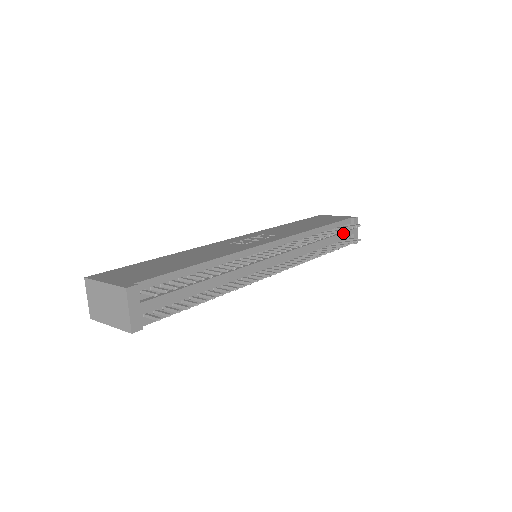
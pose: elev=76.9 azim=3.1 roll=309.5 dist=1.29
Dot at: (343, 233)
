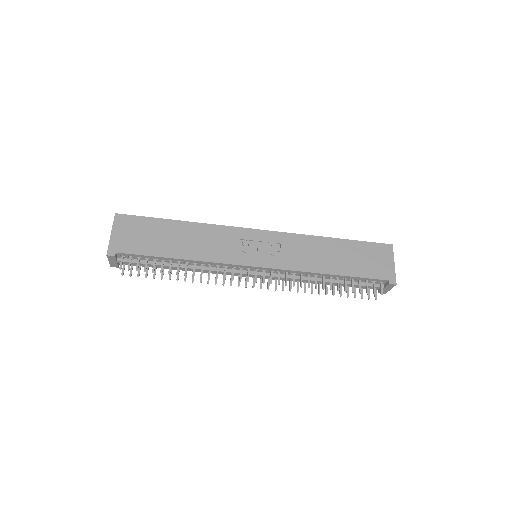
Dot at: (363, 286)
